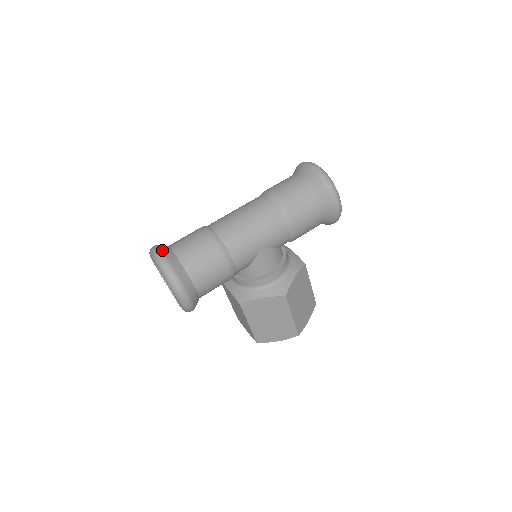
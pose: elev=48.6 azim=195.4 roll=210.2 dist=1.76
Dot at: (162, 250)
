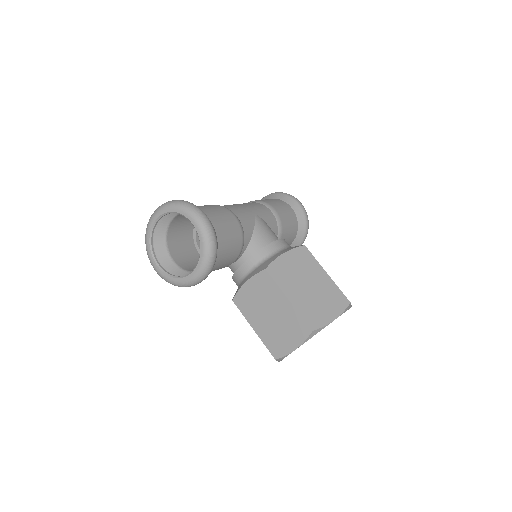
Dot at: occluded
